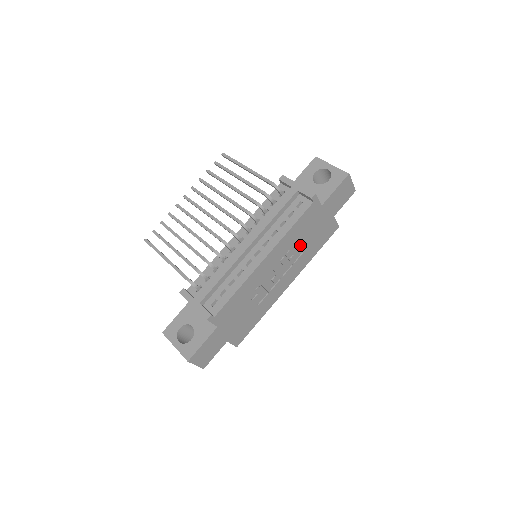
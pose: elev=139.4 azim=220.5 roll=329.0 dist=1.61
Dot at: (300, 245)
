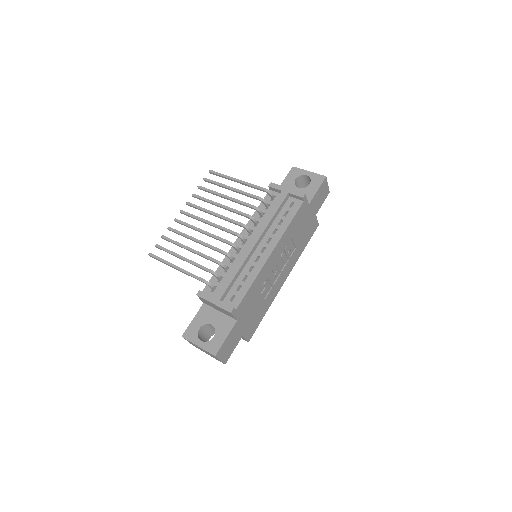
Dot at: (294, 241)
